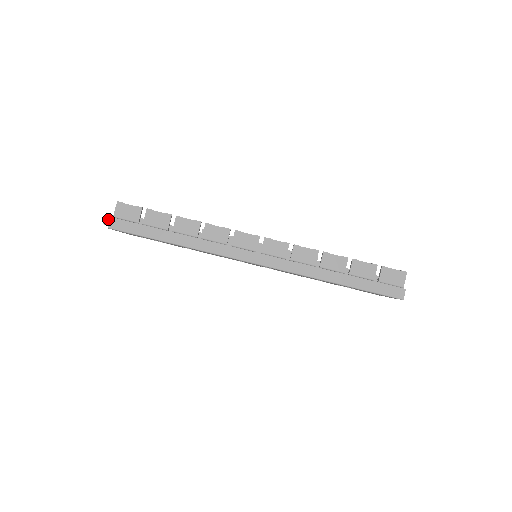
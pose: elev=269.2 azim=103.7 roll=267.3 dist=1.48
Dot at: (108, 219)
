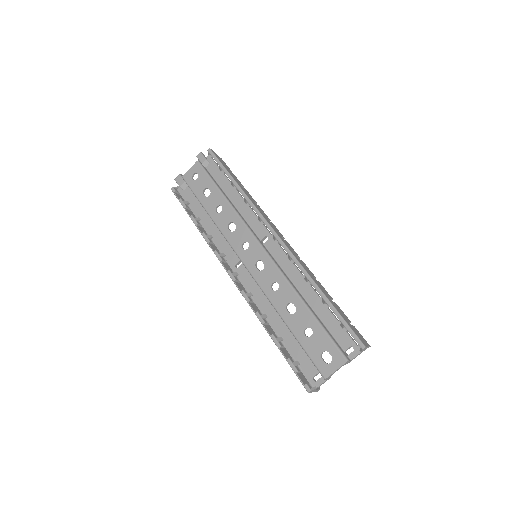
Dot at: (204, 155)
